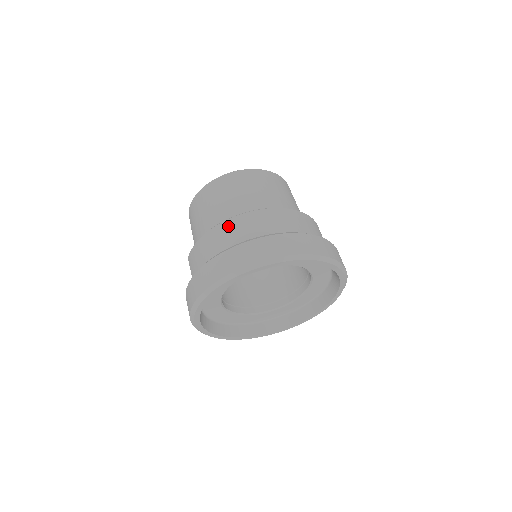
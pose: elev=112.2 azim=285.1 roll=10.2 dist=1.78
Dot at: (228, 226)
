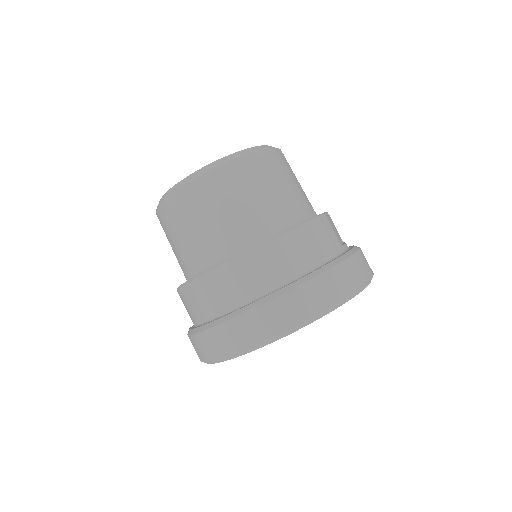
Dot at: (207, 284)
